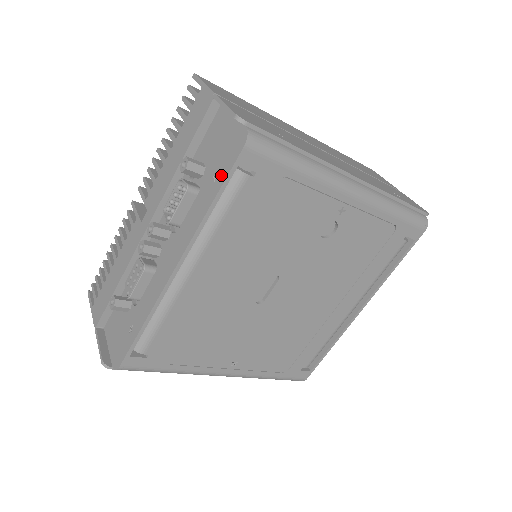
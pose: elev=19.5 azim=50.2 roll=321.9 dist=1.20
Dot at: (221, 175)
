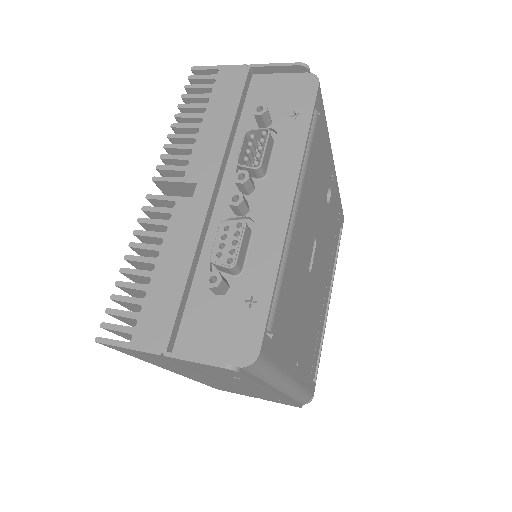
Dot at: (304, 110)
